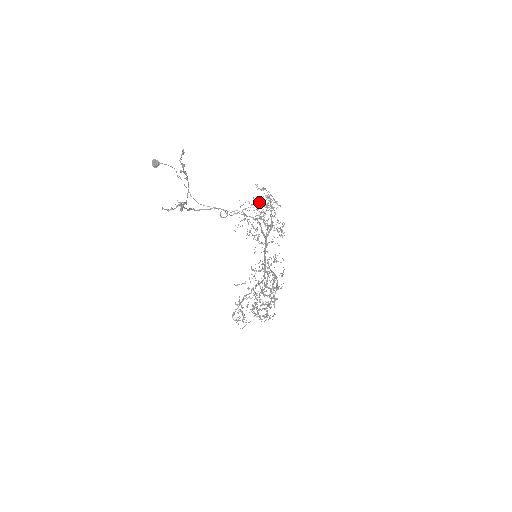
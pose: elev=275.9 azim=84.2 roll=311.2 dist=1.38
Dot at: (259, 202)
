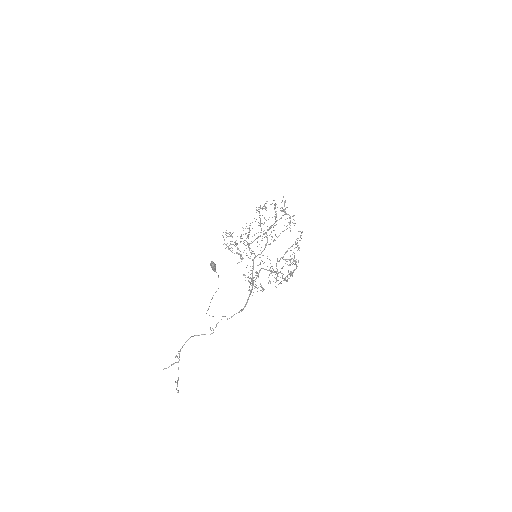
Dot at: occluded
